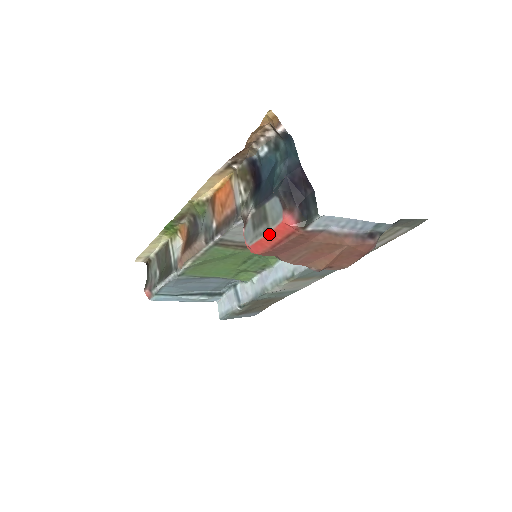
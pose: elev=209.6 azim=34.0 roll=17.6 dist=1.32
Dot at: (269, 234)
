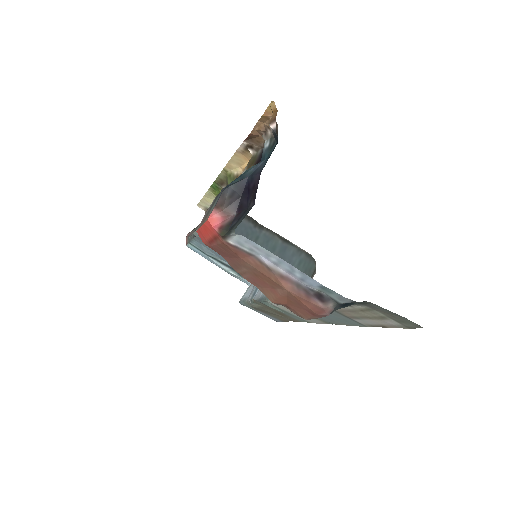
Dot at: (203, 226)
